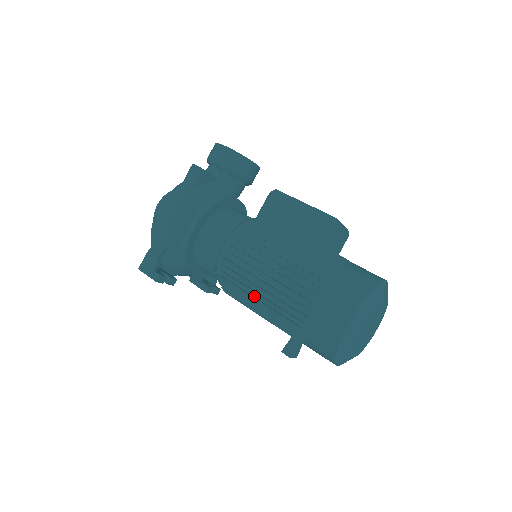
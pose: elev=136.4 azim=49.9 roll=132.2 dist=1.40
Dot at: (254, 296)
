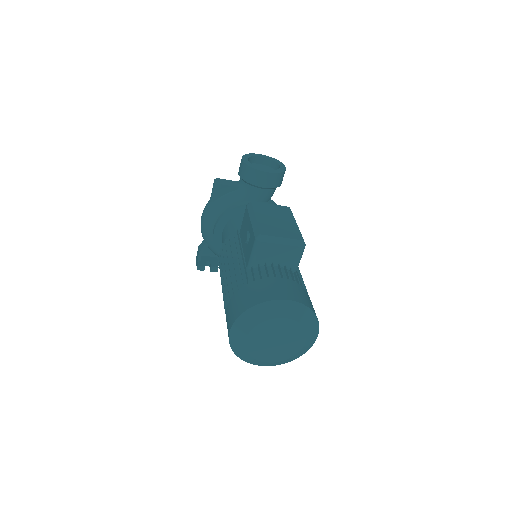
Dot at: occluded
